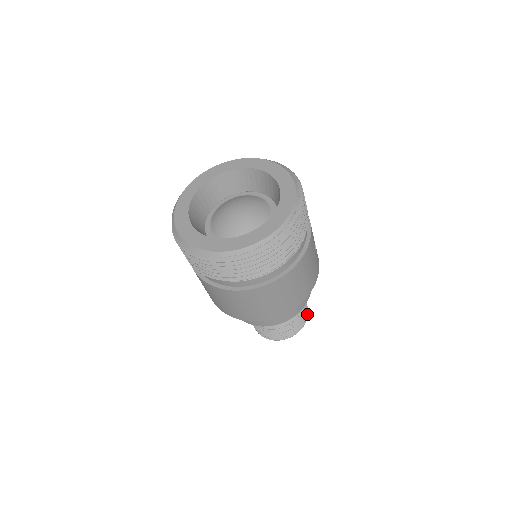
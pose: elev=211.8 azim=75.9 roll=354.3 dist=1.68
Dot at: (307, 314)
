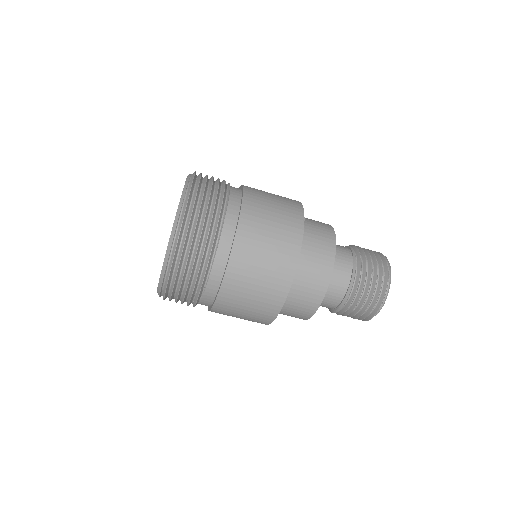
Dot at: (381, 255)
